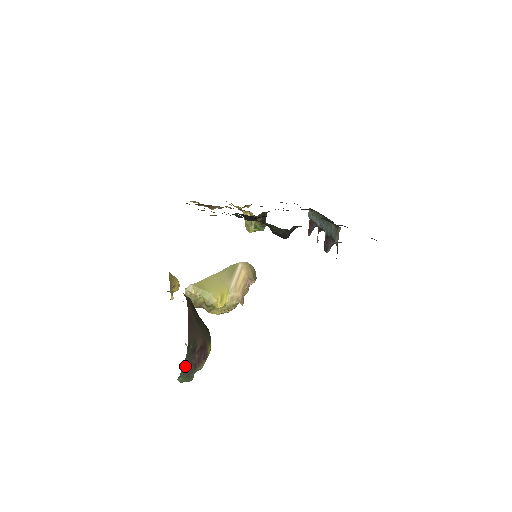
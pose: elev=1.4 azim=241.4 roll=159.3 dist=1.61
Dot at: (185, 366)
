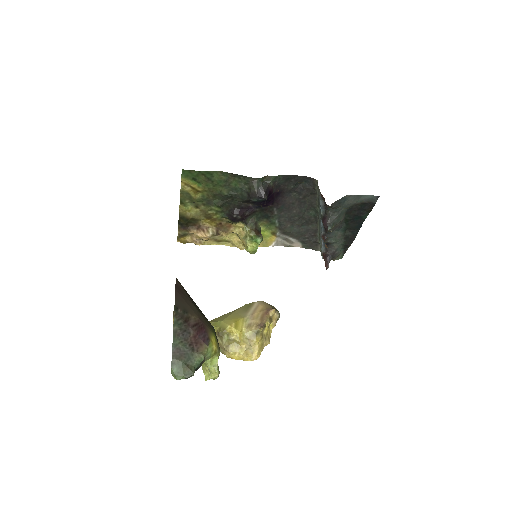
Dot at: (176, 341)
